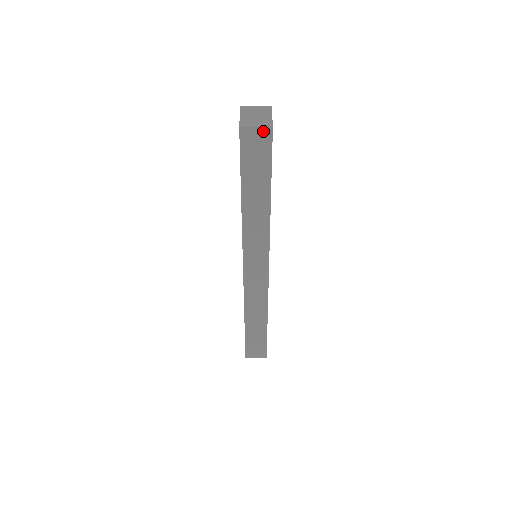
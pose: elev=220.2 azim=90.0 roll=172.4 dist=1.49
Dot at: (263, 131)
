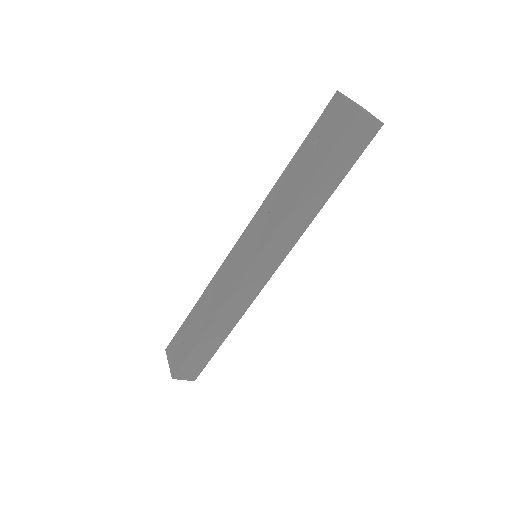
Dot at: (374, 124)
